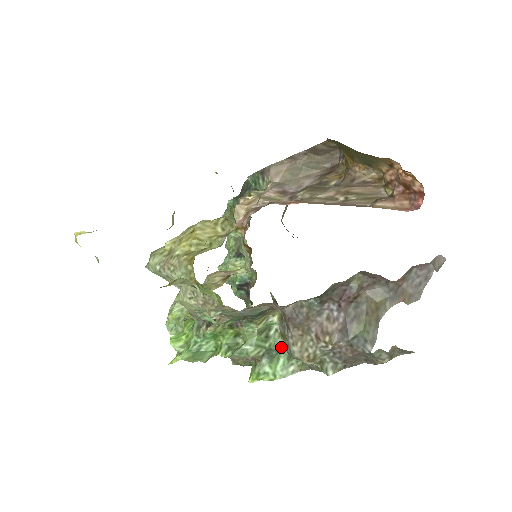
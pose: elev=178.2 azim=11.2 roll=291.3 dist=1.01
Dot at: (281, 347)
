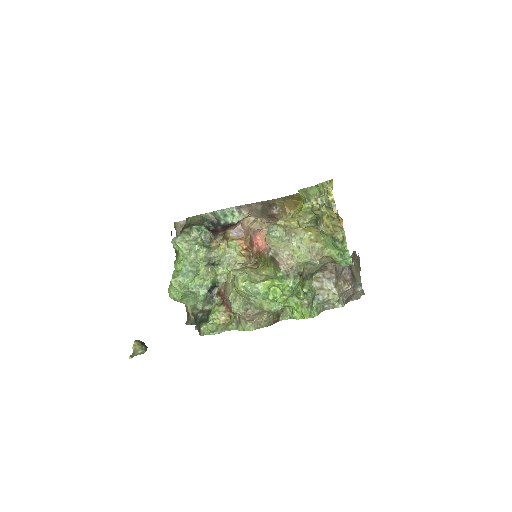
Dot at: (314, 297)
